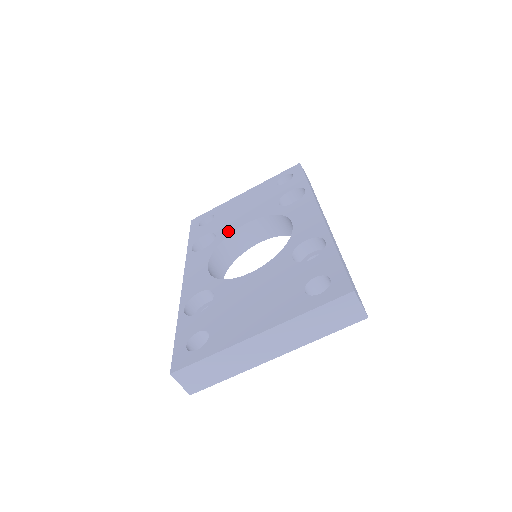
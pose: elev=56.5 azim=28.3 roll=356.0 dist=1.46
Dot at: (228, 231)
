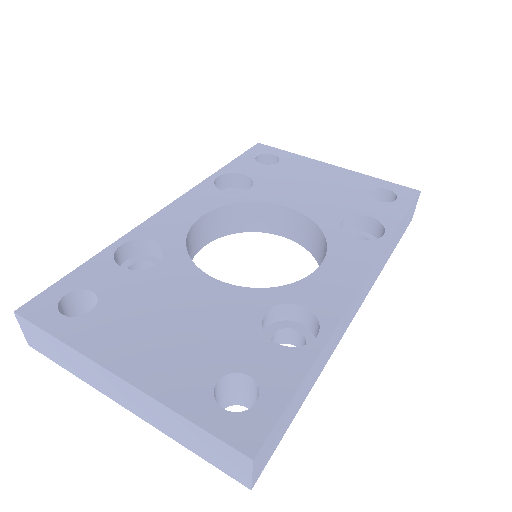
Dot at: (265, 196)
